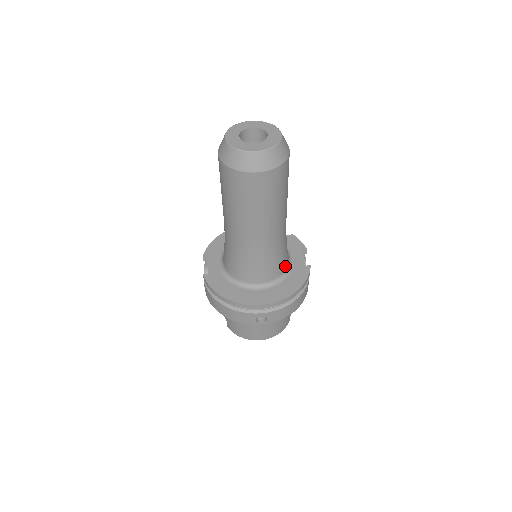
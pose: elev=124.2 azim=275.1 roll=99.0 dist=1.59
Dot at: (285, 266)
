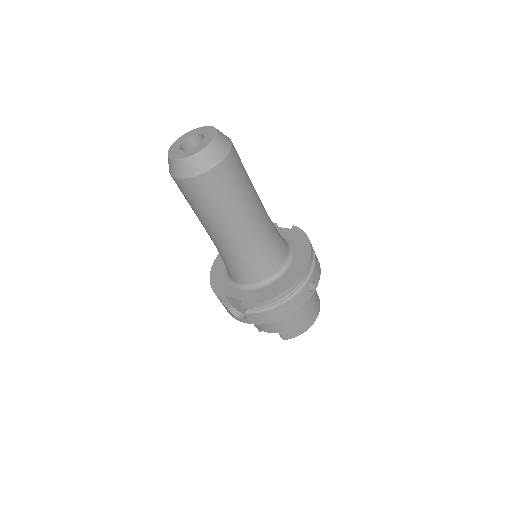
Dot at: occluded
